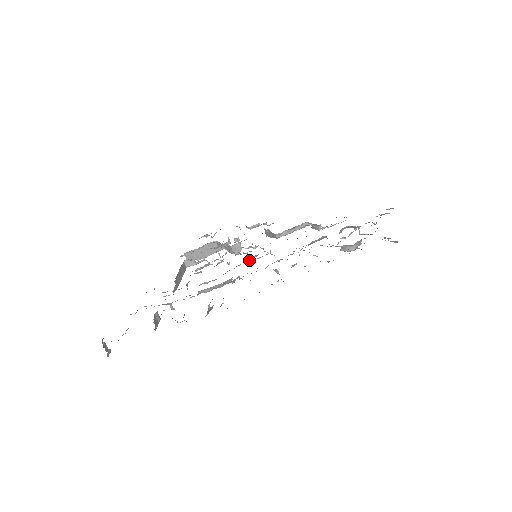
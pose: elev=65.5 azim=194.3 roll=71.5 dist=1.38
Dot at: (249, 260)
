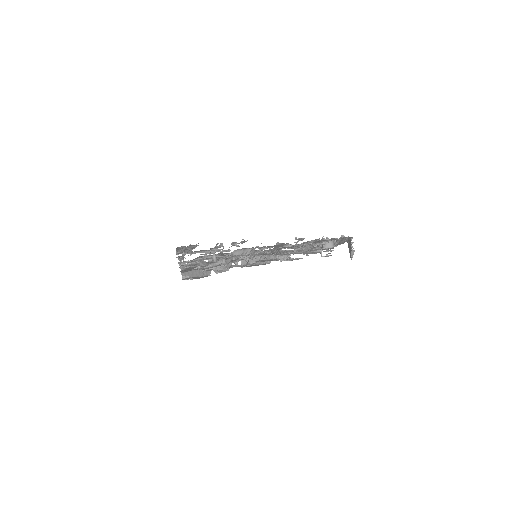
Dot at: (256, 252)
